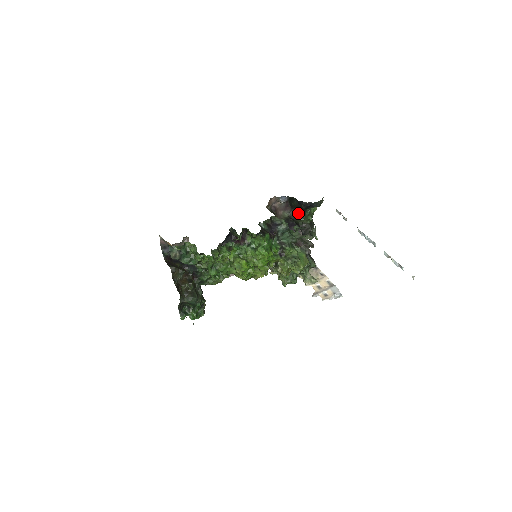
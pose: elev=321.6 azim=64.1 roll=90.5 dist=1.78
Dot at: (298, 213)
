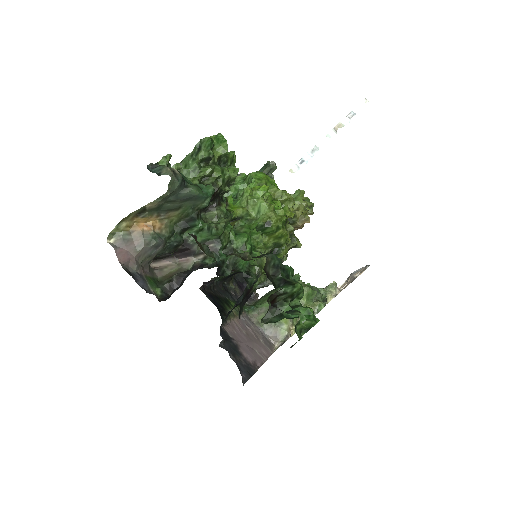
Dot at: occluded
